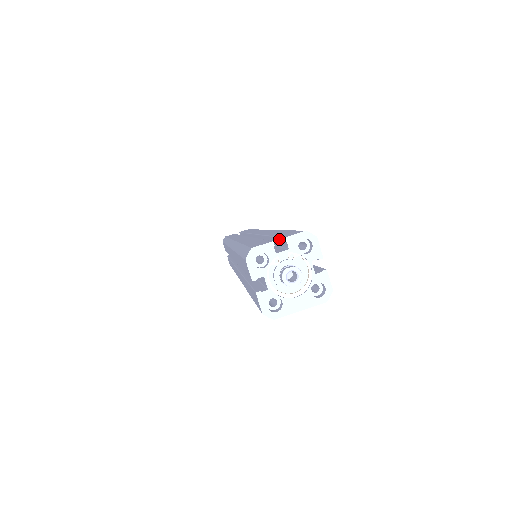
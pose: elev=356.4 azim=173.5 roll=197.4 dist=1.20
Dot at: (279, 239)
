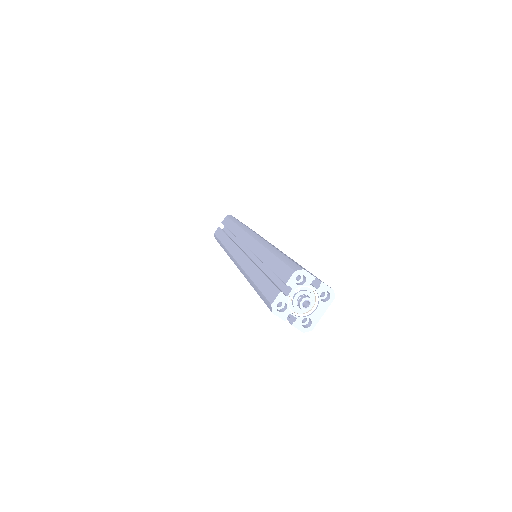
Dot at: (280, 279)
